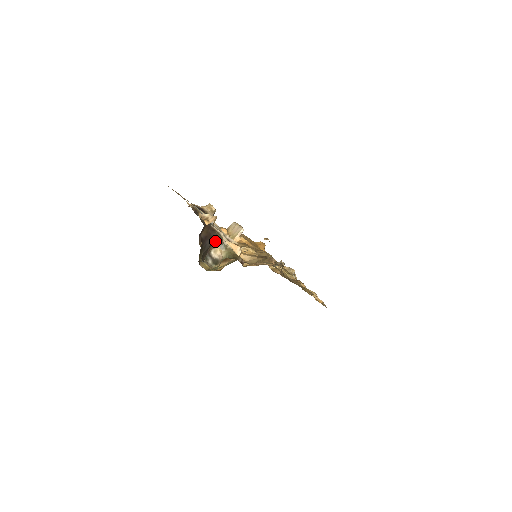
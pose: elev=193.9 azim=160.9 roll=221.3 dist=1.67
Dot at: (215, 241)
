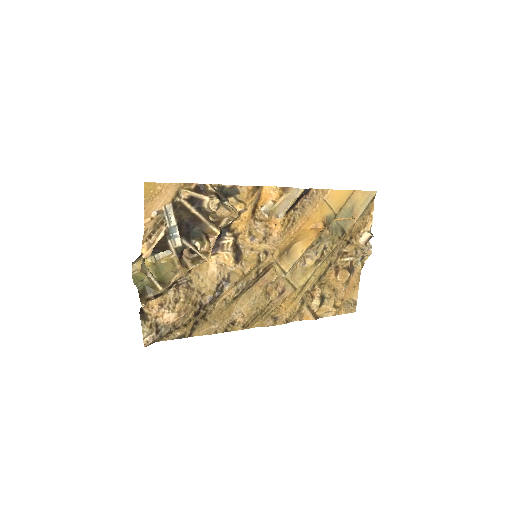
Dot at: occluded
